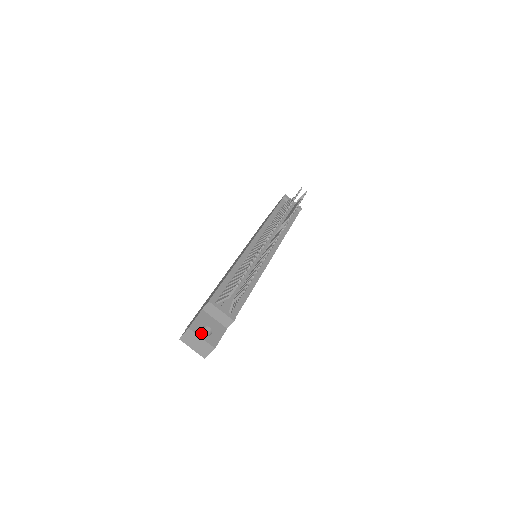
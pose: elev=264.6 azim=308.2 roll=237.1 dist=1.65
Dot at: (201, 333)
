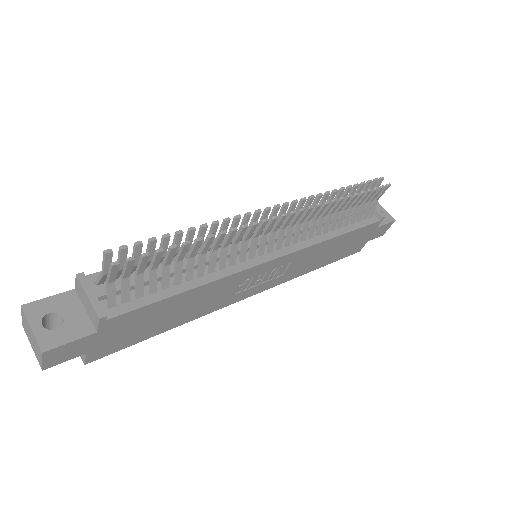
Dot at: (37, 320)
